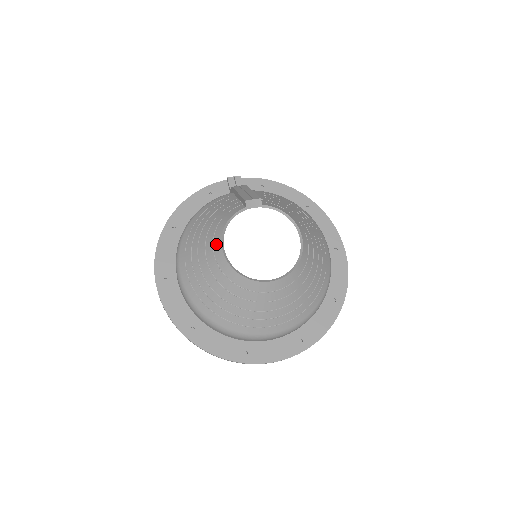
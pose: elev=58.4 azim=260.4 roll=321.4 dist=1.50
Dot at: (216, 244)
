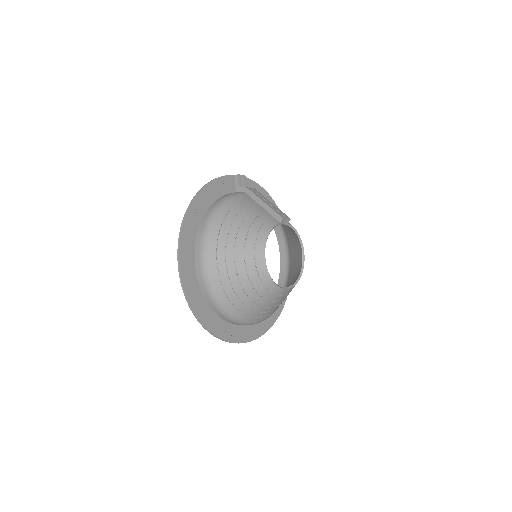
Dot at: (259, 250)
